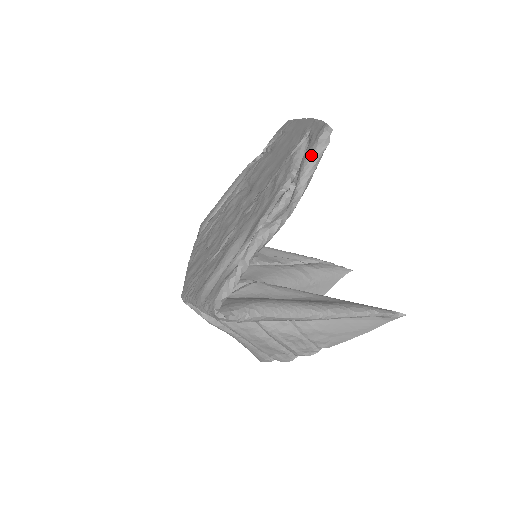
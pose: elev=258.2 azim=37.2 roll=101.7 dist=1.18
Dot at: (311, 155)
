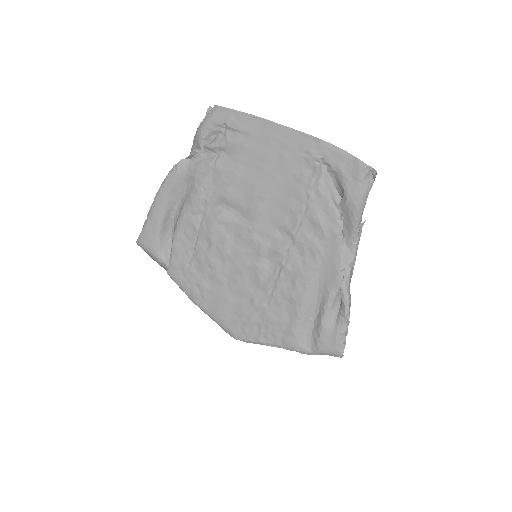
Dot at: (362, 200)
